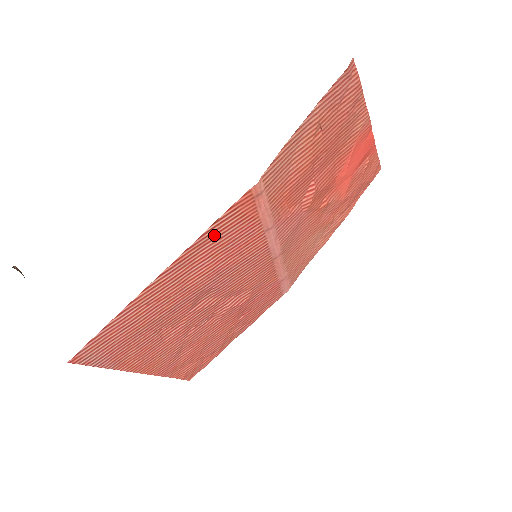
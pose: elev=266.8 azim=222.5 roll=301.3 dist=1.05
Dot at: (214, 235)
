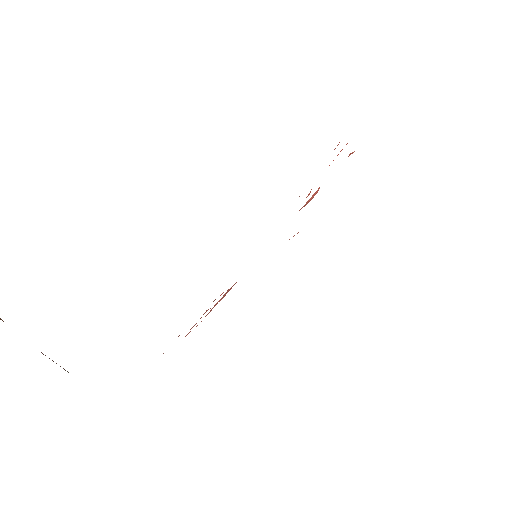
Dot at: occluded
